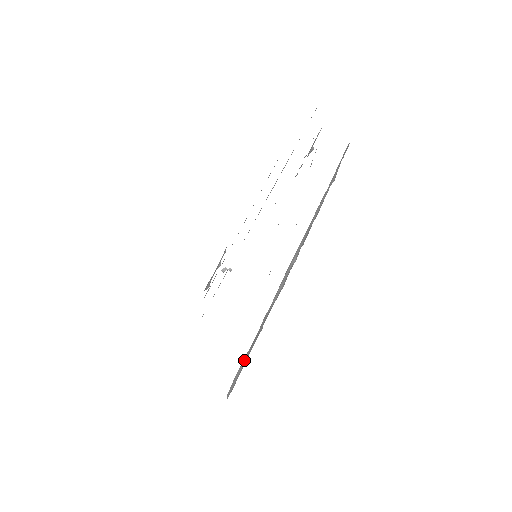
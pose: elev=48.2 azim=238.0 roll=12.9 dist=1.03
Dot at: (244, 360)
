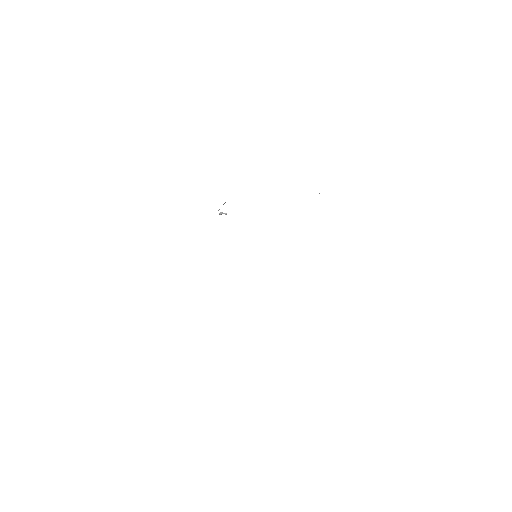
Dot at: occluded
